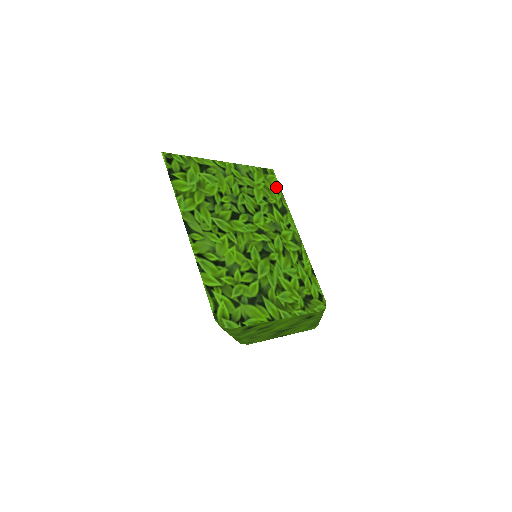
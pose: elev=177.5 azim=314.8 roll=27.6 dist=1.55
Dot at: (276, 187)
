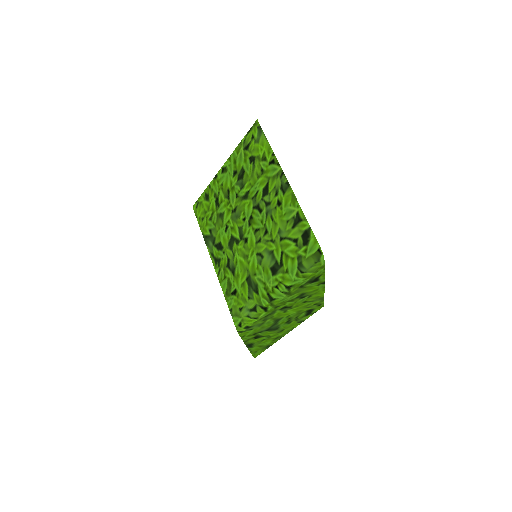
Dot at: occluded
